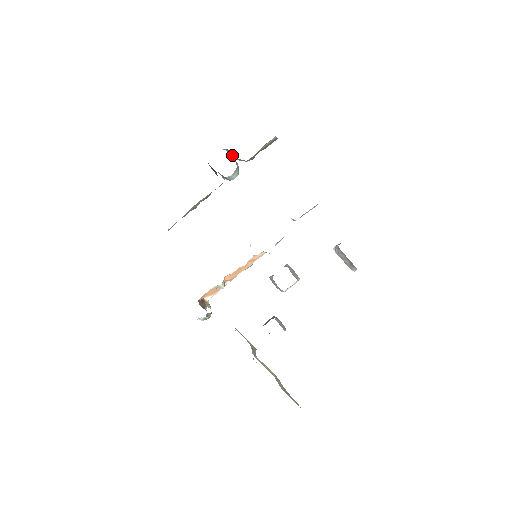
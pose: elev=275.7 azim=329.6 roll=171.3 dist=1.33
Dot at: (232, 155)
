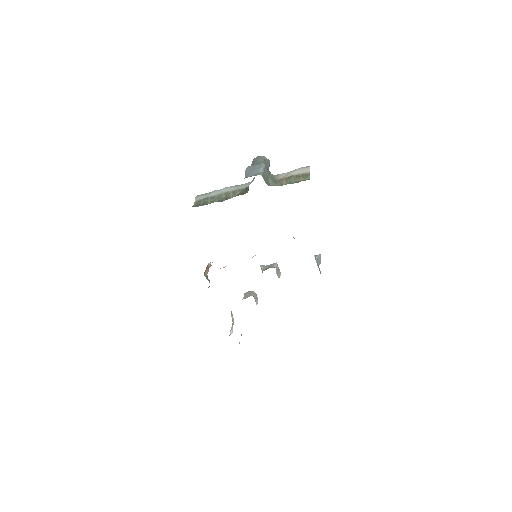
Dot at: (267, 175)
